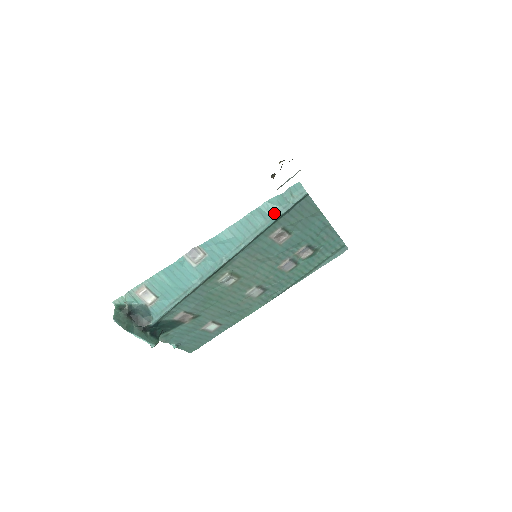
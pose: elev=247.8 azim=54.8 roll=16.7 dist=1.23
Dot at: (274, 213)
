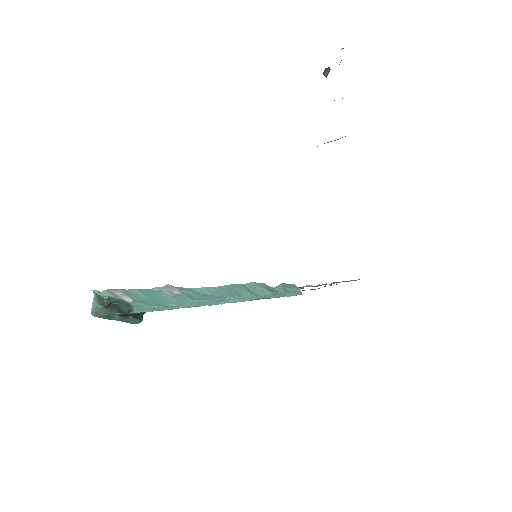
Dot at: (261, 294)
